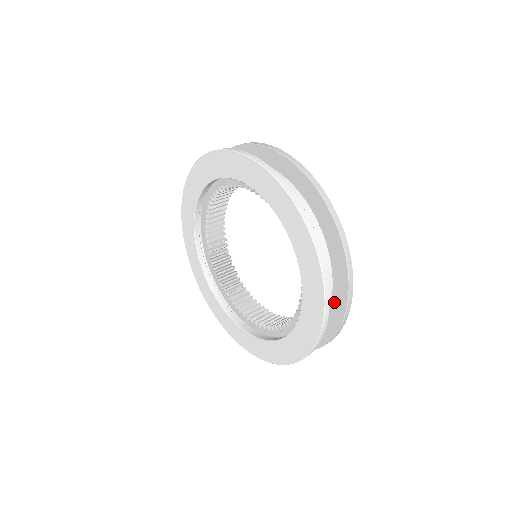
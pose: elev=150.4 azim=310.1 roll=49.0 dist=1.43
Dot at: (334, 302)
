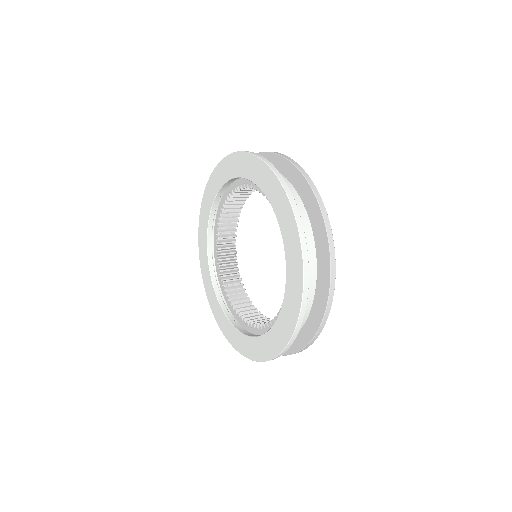
Dot at: occluded
